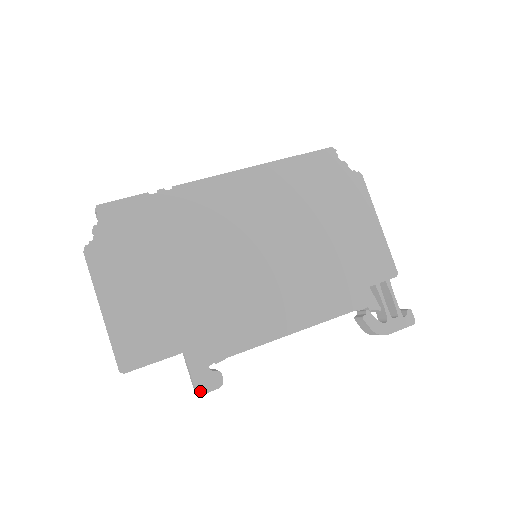
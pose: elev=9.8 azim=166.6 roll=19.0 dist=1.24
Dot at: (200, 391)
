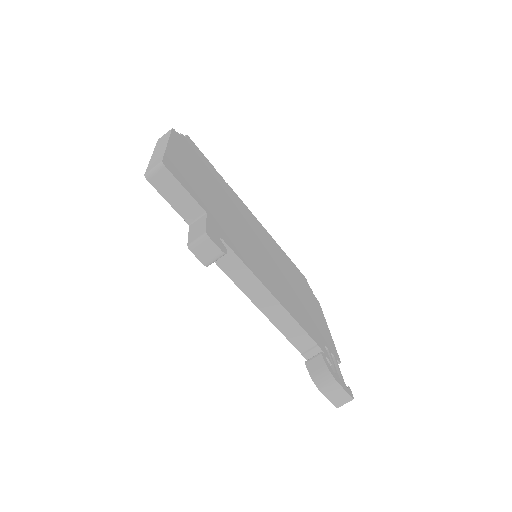
Dot at: (209, 235)
